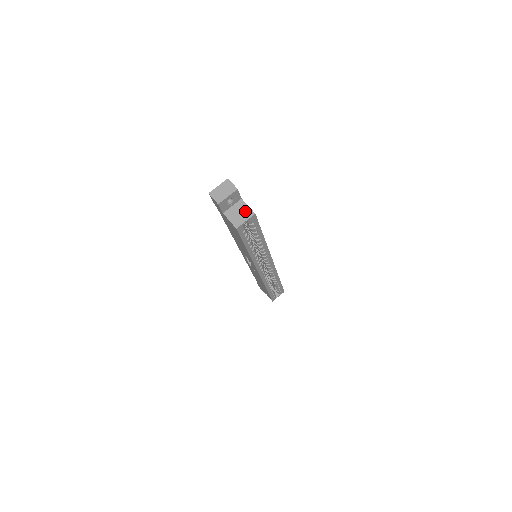
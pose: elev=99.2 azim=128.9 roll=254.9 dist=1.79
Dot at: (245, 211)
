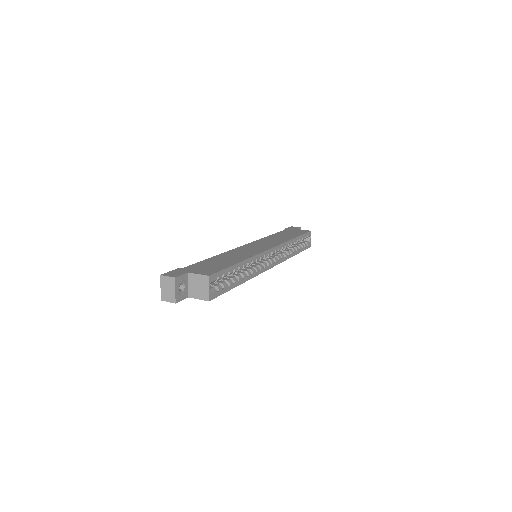
Dot at: (200, 281)
